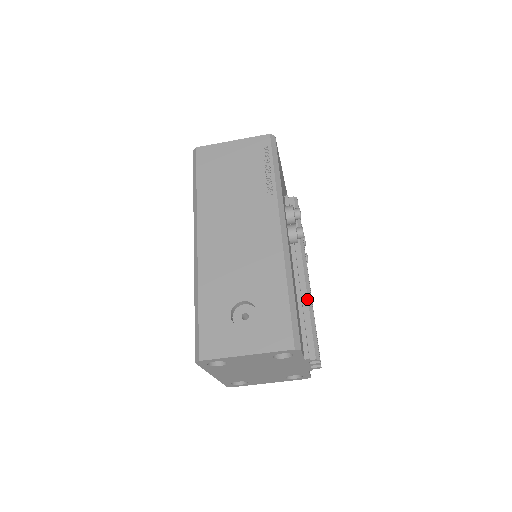
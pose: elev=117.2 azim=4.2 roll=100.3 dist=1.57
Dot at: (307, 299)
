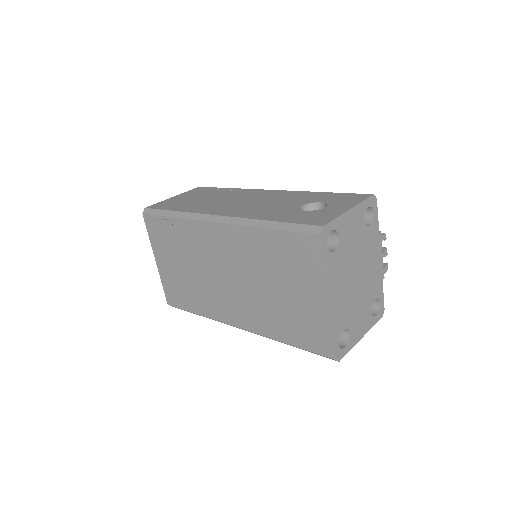
Dot at: occluded
